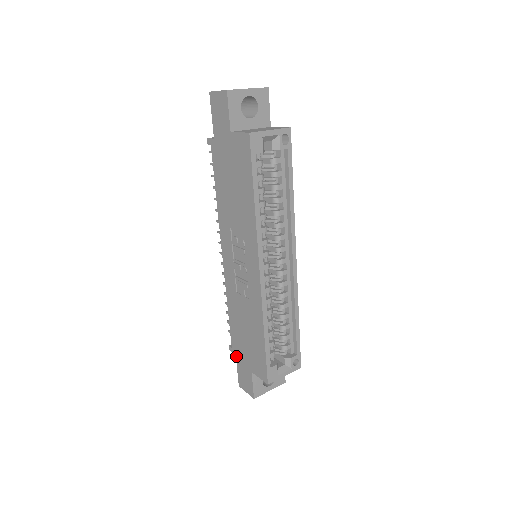
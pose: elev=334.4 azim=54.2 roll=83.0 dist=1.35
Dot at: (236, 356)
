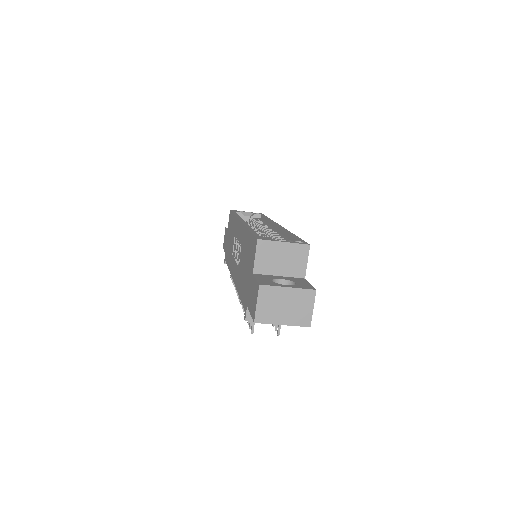
Dot at: (247, 305)
